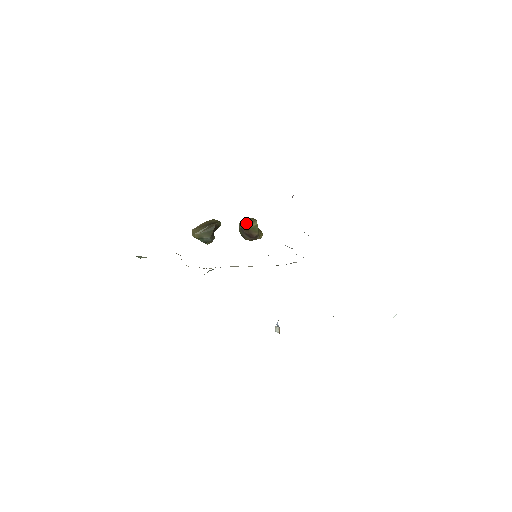
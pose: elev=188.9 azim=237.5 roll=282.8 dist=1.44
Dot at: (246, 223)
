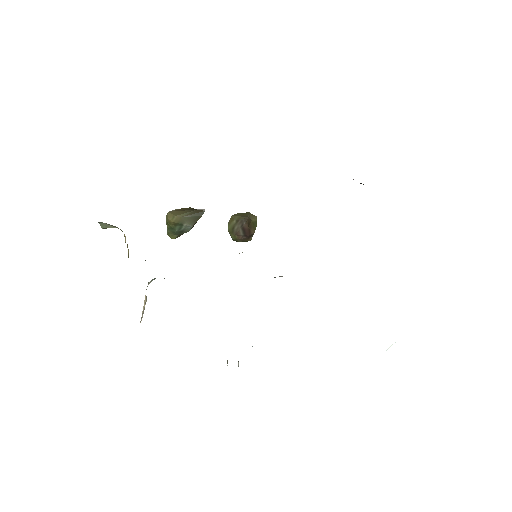
Dot at: (248, 215)
